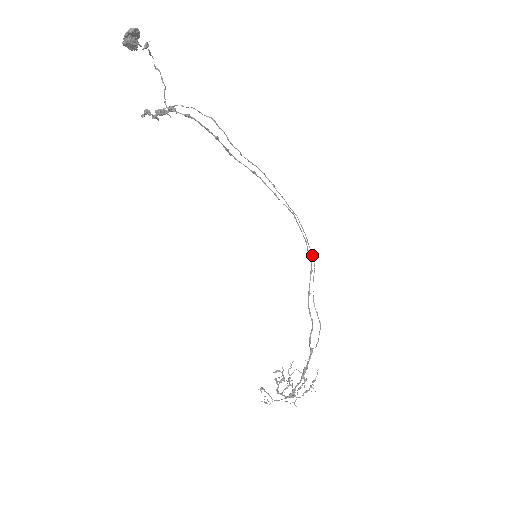
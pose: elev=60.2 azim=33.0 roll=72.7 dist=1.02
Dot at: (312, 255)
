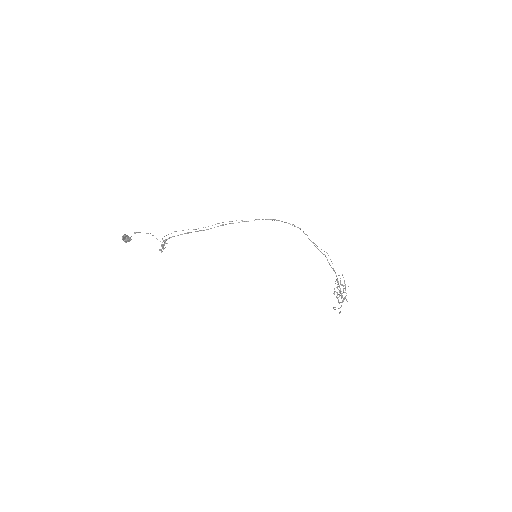
Dot at: (295, 226)
